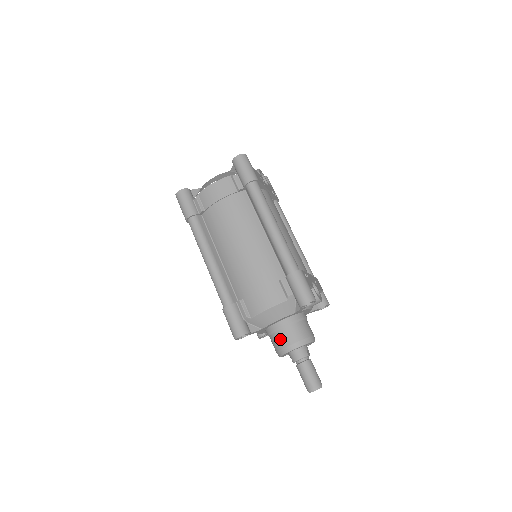
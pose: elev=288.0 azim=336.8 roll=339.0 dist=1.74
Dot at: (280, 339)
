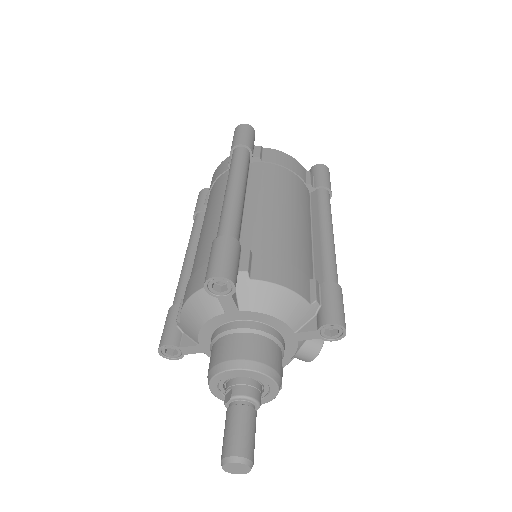
Dot at: (252, 345)
